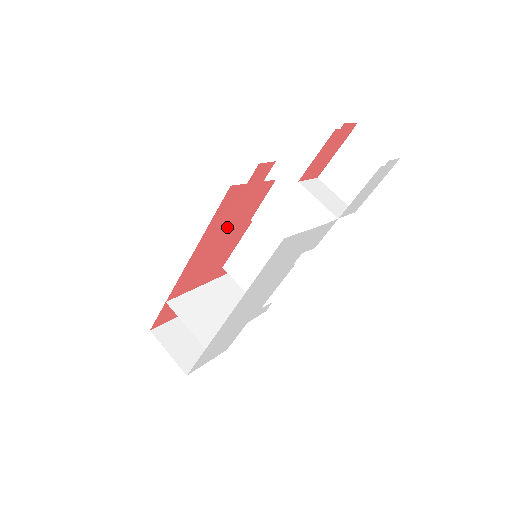
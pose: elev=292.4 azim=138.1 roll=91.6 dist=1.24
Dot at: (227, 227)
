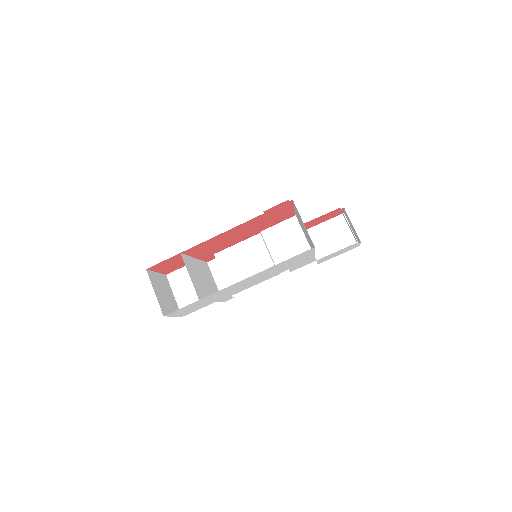
Dot at: (255, 225)
